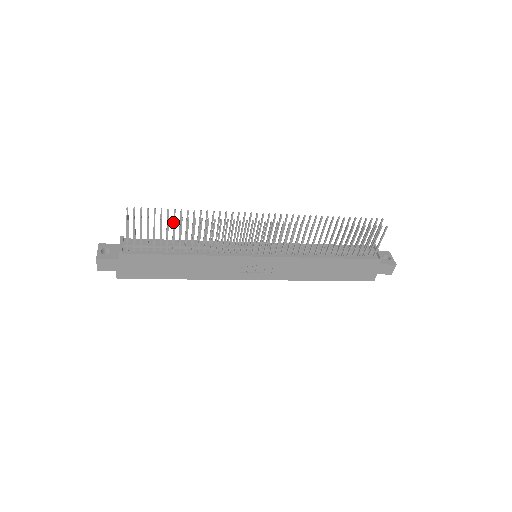
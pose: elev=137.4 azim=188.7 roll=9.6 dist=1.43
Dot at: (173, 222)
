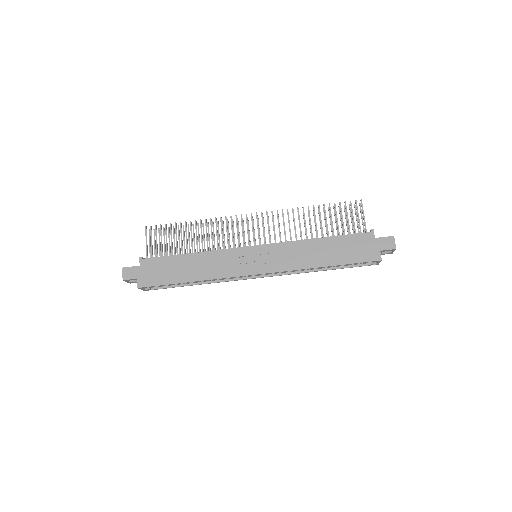
Dot at: (183, 237)
